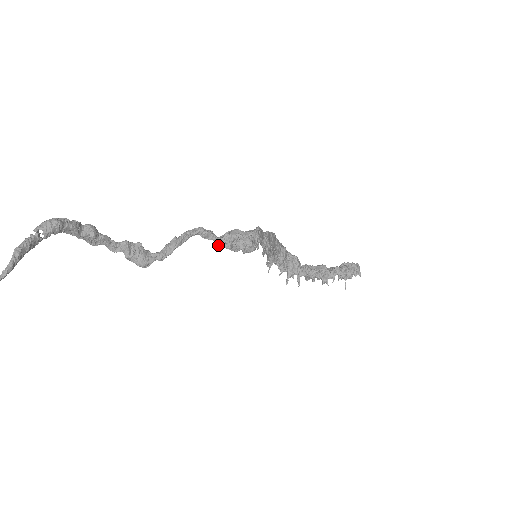
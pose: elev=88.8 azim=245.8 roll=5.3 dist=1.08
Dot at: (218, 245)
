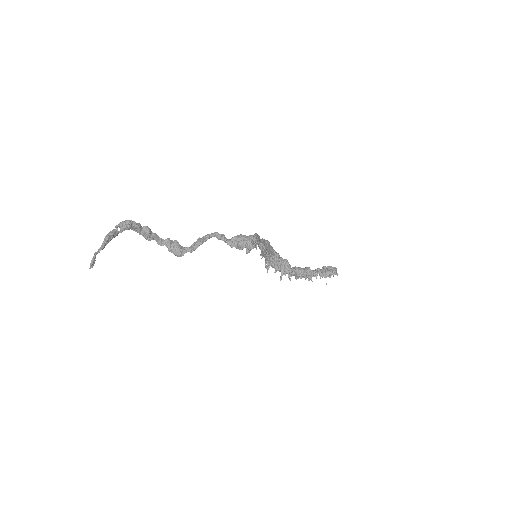
Dot at: (228, 244)
